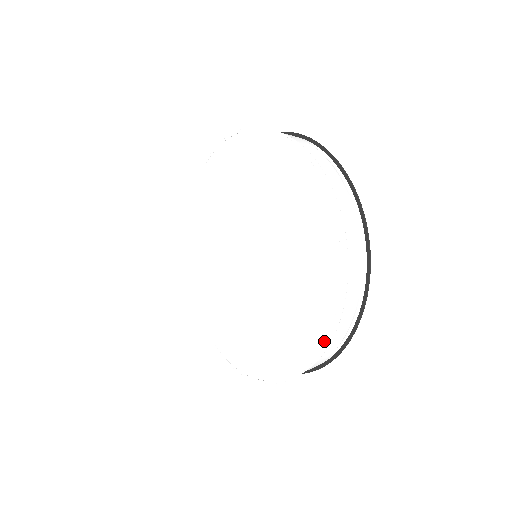
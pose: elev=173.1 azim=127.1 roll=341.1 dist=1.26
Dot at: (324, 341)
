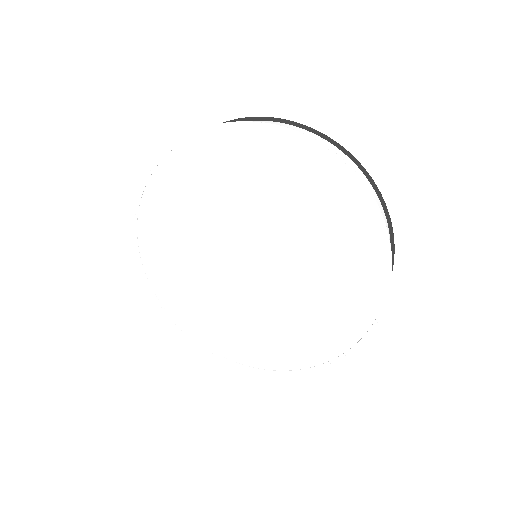
Dot at: (319, 367)
